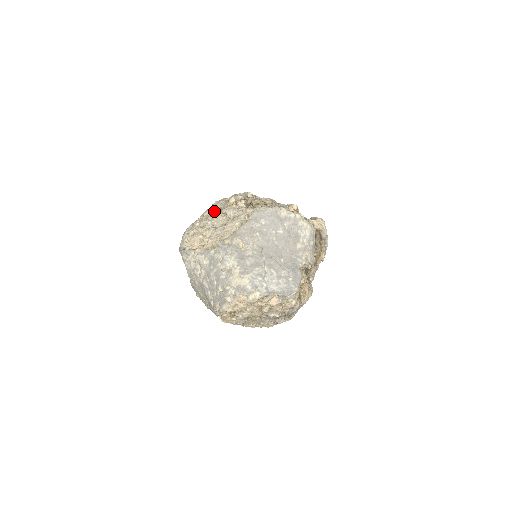
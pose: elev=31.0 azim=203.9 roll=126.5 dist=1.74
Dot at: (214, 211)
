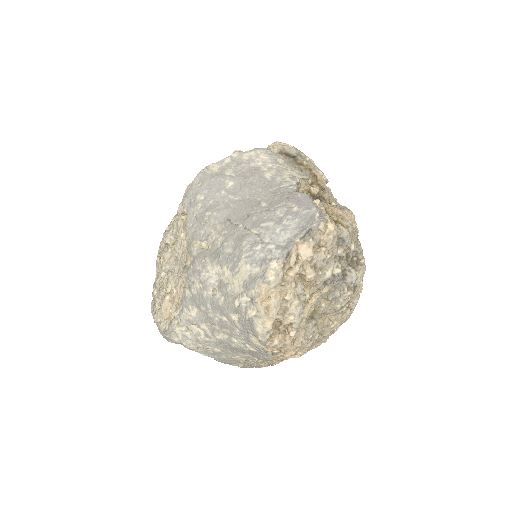
Dot at: (158, 260)
